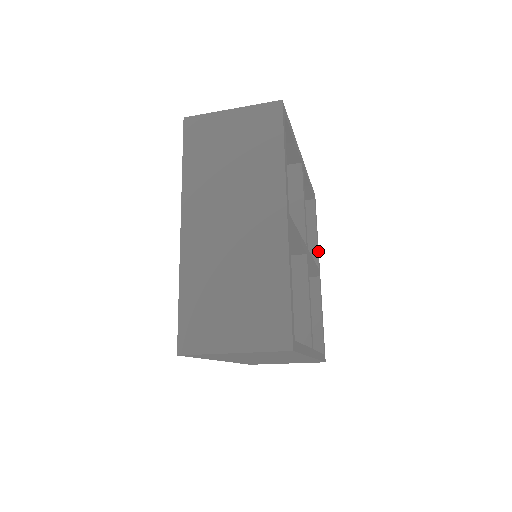
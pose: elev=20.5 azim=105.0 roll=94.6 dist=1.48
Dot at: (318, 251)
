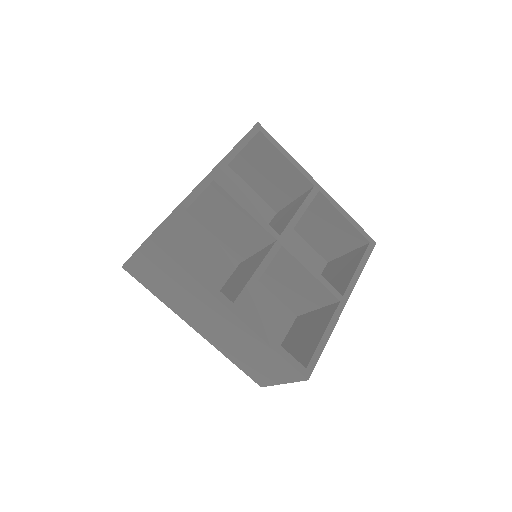
Dot at: (301, 170)
